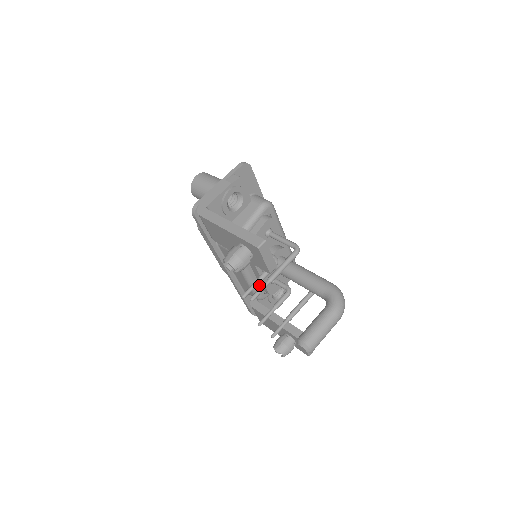
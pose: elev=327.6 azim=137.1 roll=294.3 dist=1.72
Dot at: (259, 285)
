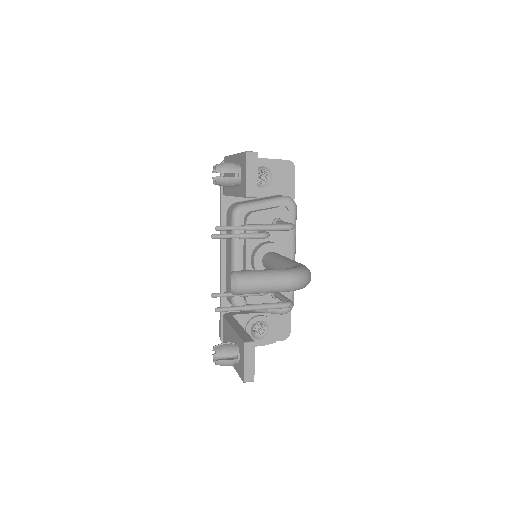
Dot at: occluded
